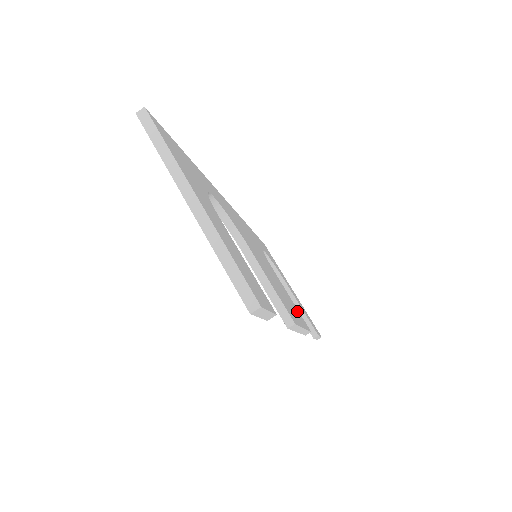
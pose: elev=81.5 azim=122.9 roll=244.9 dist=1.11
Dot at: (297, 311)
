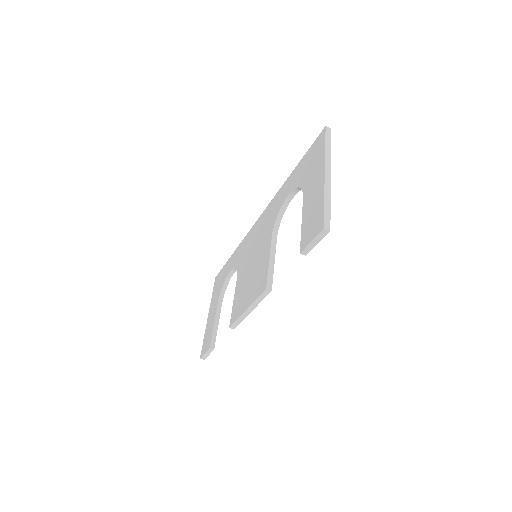
Dot at: occluded
